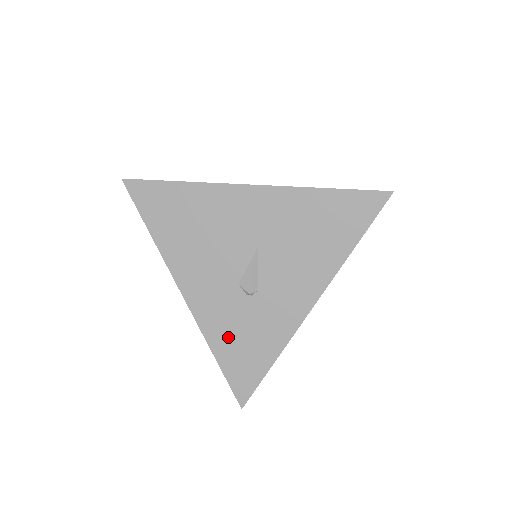
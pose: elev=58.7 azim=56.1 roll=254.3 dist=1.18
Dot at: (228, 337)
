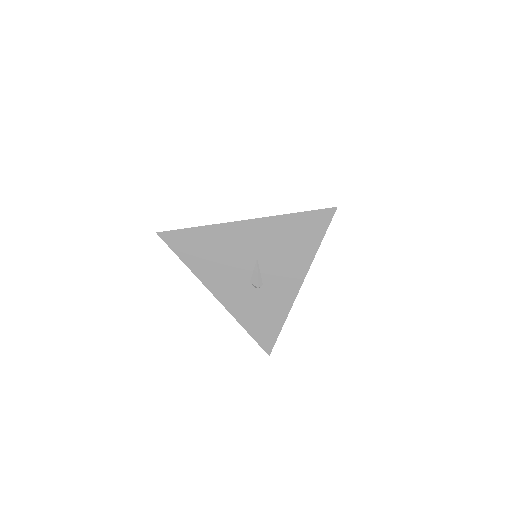
Dot at: (251, 316)
